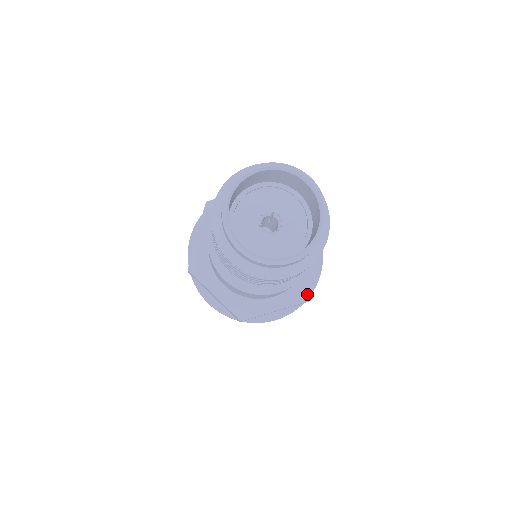
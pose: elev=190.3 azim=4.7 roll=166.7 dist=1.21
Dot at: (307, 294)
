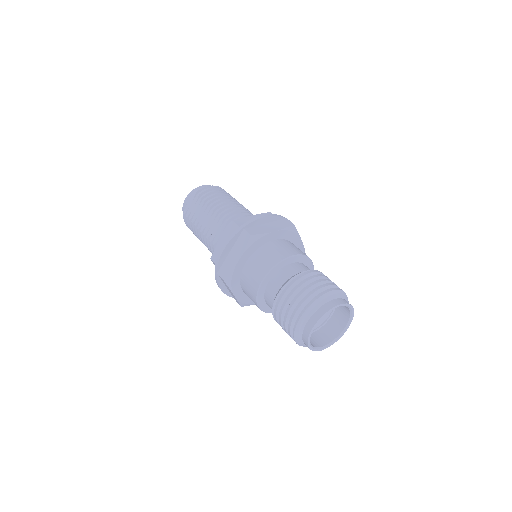
Dot at: occluded
